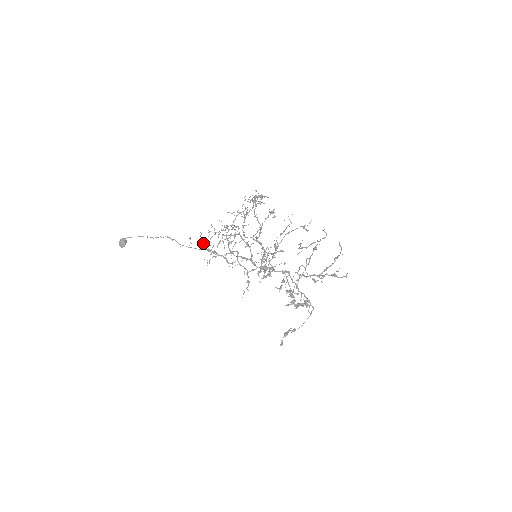
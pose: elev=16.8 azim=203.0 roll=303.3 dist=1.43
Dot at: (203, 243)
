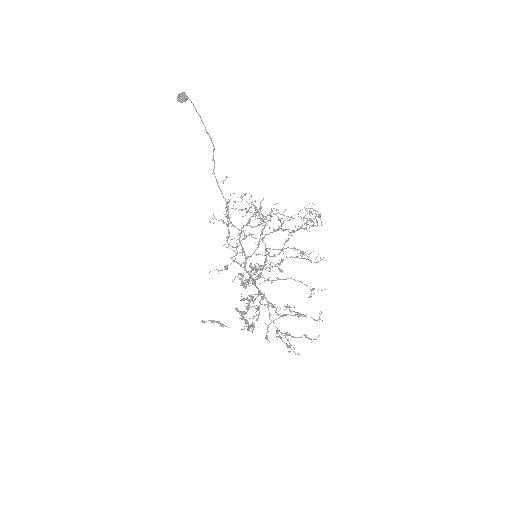
Dot at: (227, 202)
